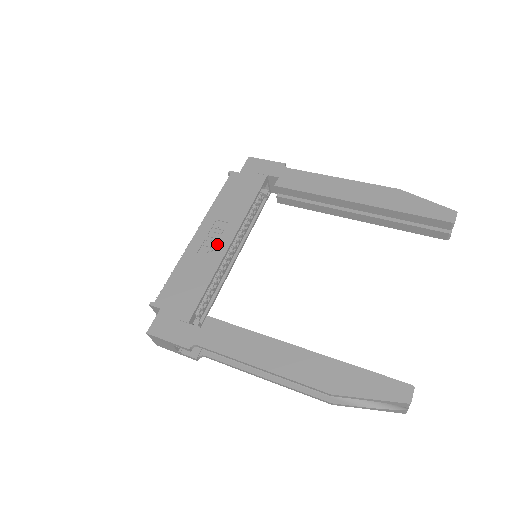
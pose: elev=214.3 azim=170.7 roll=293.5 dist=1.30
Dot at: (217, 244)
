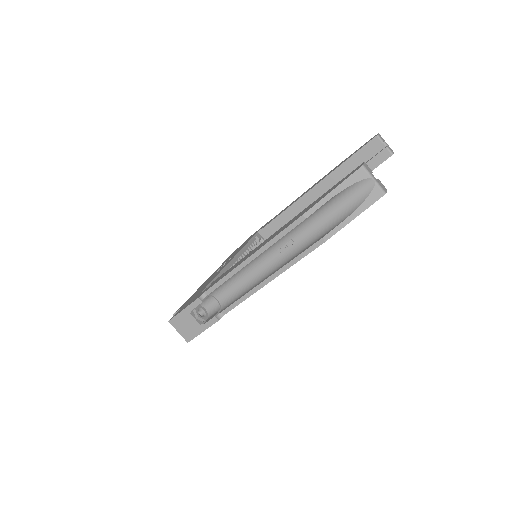
Dot at: (223, 266)
